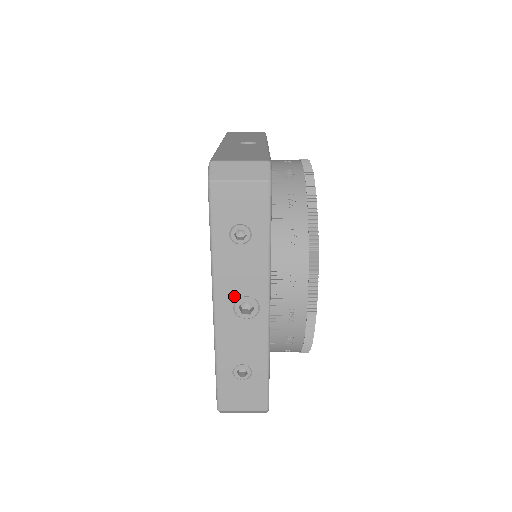
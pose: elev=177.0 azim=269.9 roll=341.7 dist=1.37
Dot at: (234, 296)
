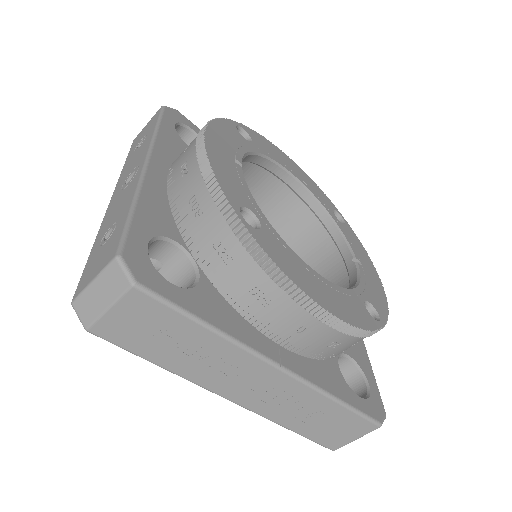
Dot at: (125, 180)
